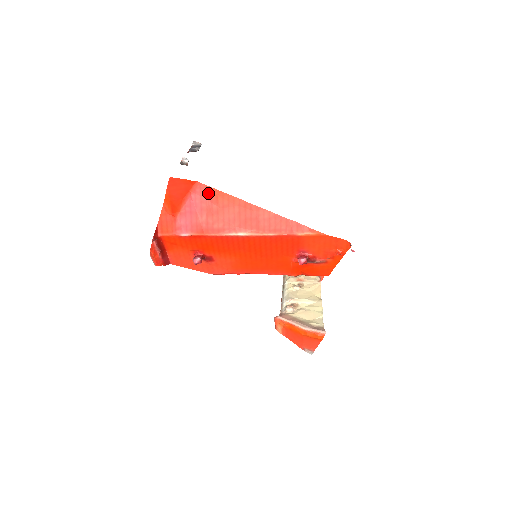
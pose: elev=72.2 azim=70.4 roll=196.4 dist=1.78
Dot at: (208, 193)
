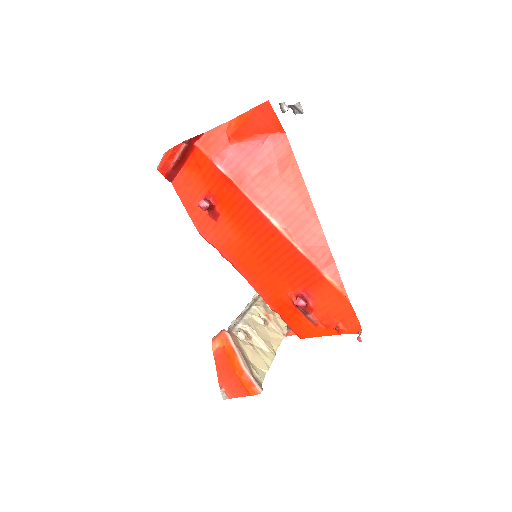
Dot at: (284, 153)
